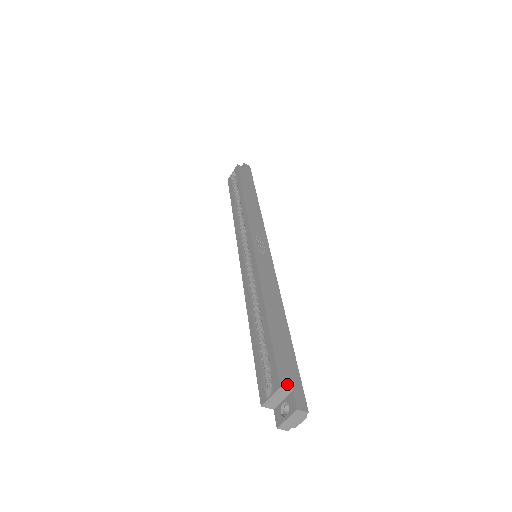
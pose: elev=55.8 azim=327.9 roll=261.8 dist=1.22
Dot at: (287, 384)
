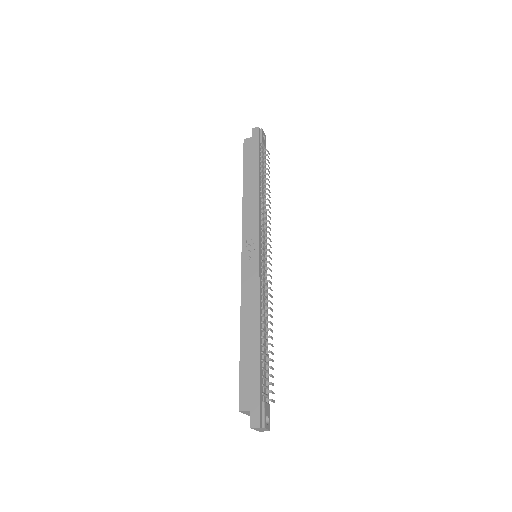
Dot at: (245, 406)
